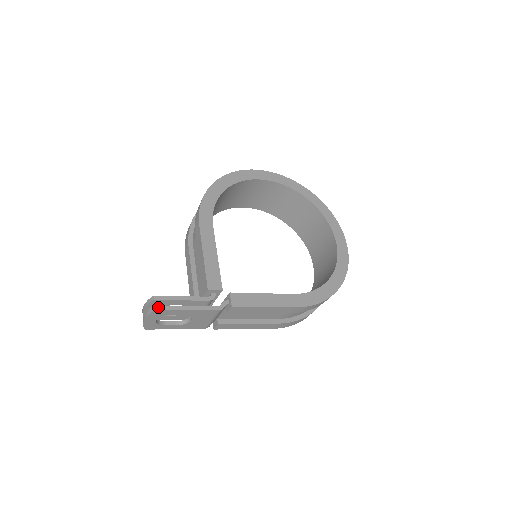
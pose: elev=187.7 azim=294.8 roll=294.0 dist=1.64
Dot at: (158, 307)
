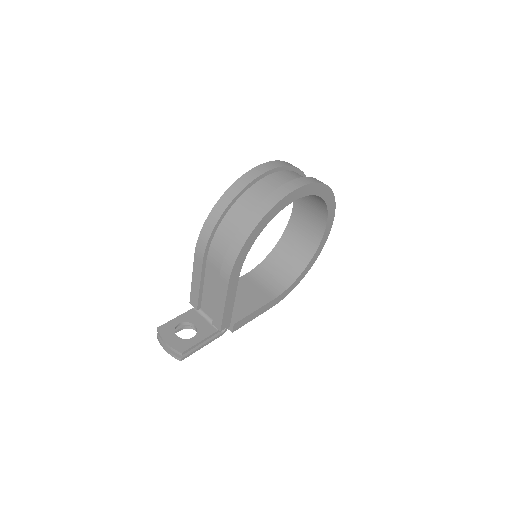
Dot at: (184, 358)
